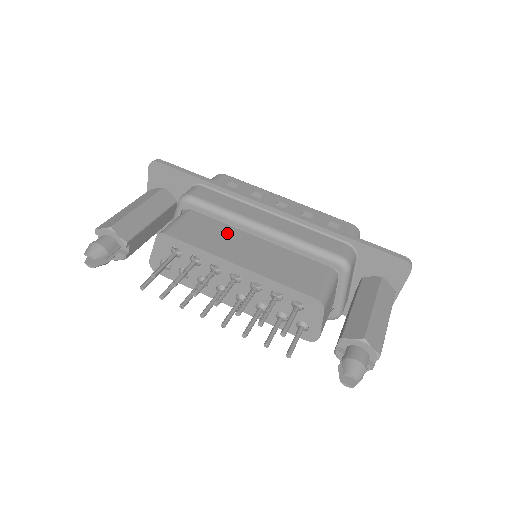
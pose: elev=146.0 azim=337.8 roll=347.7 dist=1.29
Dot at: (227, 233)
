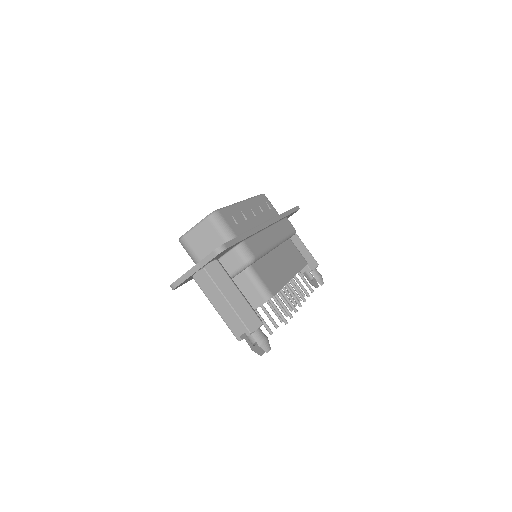
Dot at: (270, 262)
